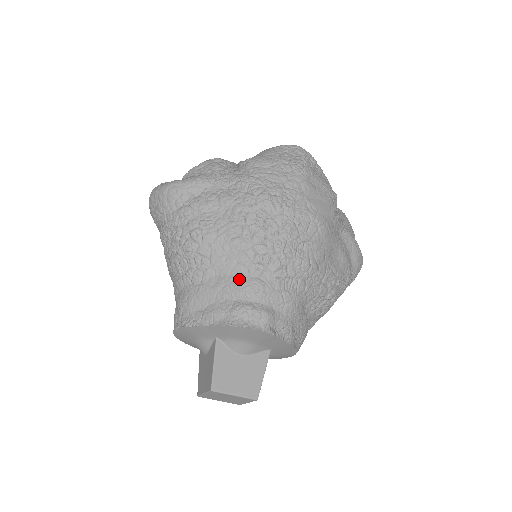
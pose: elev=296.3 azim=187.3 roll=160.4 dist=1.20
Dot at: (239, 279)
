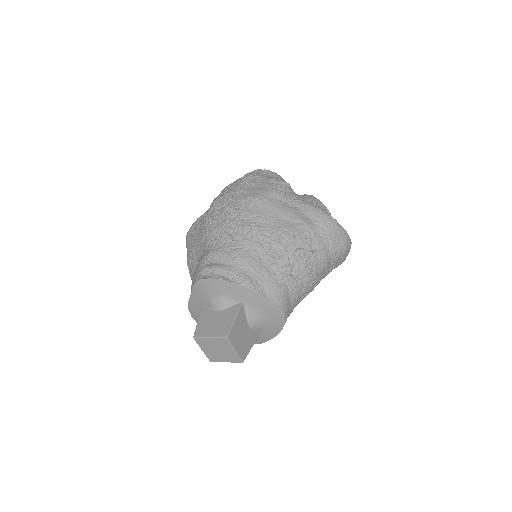
Dot at: (203, 256)
